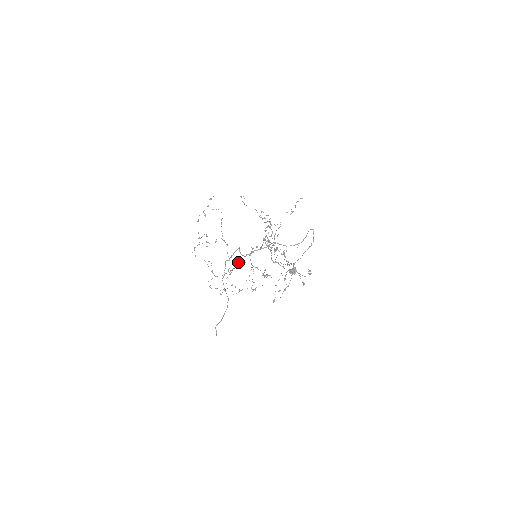
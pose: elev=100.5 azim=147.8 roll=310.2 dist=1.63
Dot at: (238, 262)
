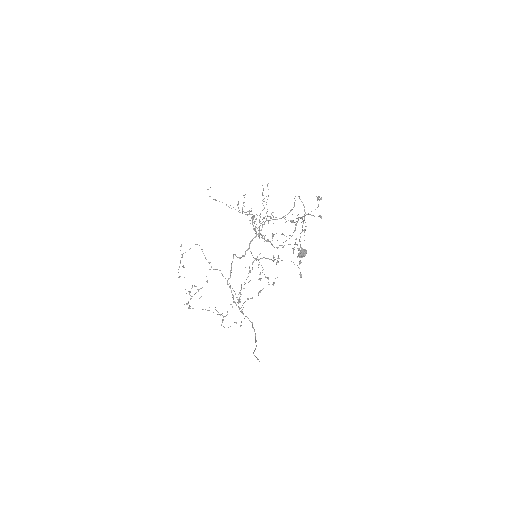
Dot at: (241, 285)
